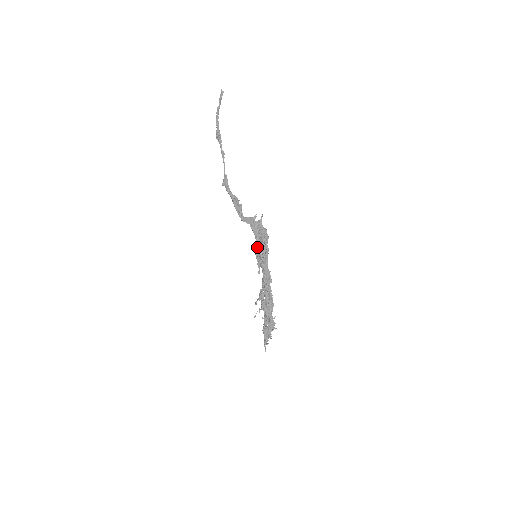
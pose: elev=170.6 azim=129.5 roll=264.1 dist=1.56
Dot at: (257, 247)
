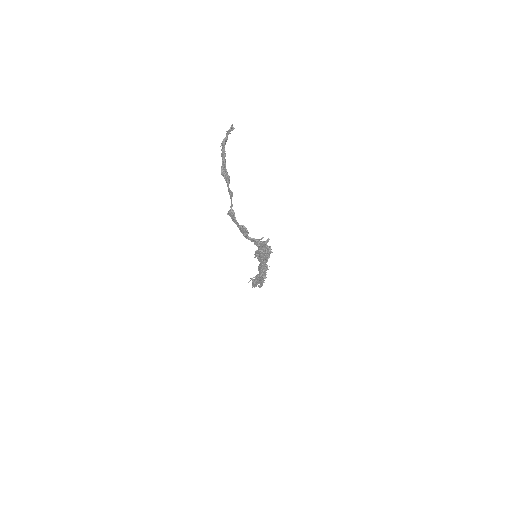
Dot at: (259, 255)
